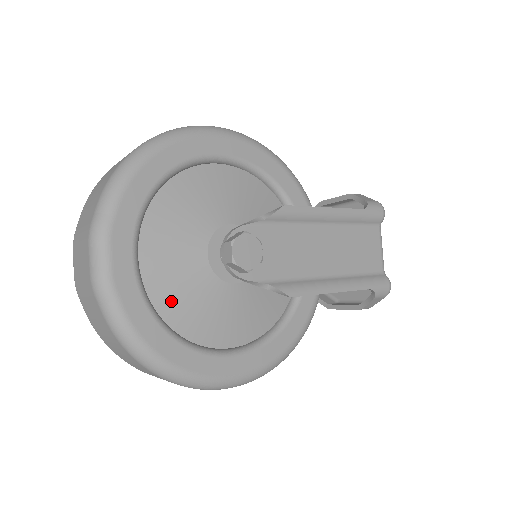
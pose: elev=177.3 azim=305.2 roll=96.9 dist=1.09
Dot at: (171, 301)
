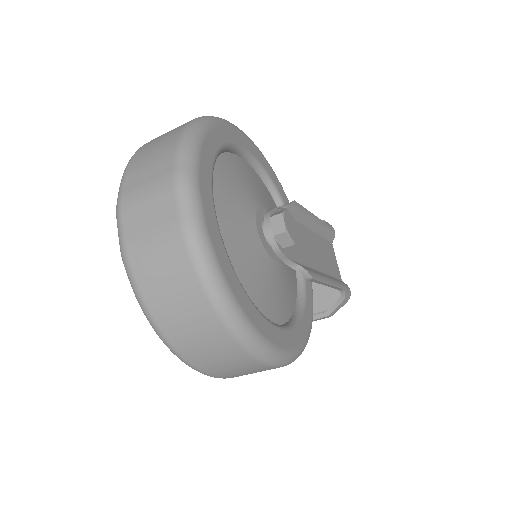
Dot at: (238, 265)
